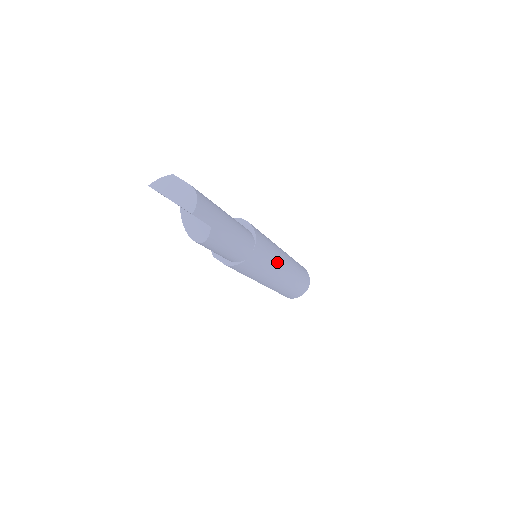
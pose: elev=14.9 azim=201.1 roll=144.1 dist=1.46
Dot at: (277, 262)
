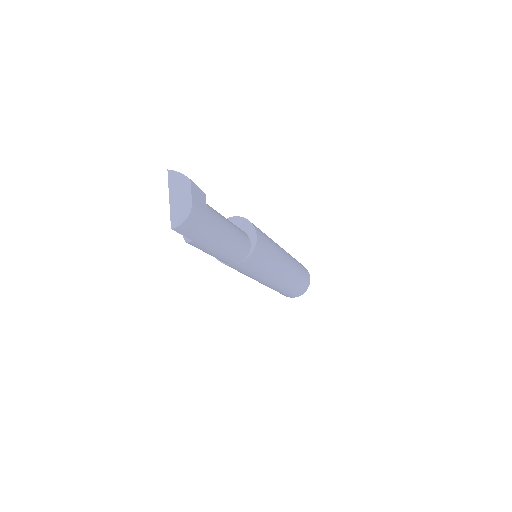
Dot at: (267, 275)
